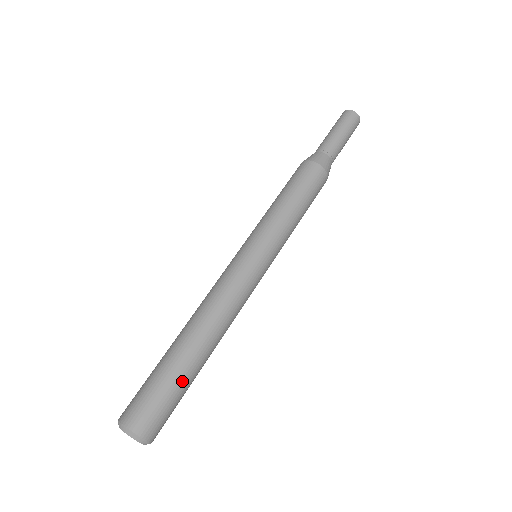
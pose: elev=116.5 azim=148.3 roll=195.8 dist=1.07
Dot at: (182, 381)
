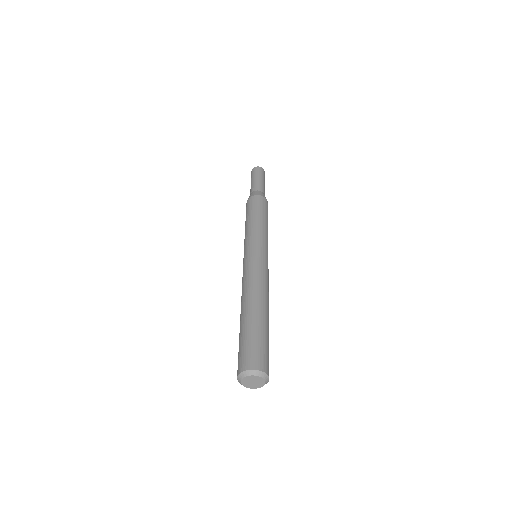
Dot at: (254, 329)
